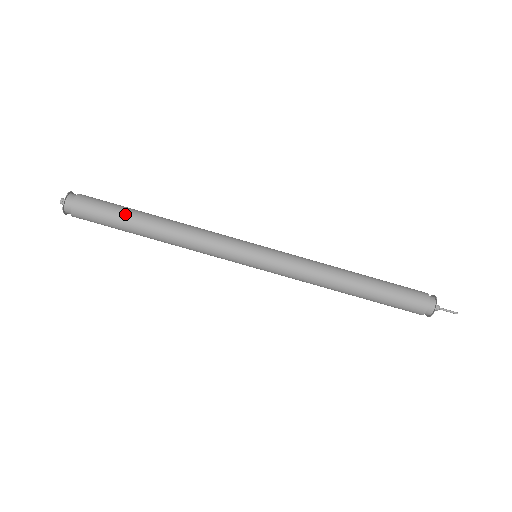
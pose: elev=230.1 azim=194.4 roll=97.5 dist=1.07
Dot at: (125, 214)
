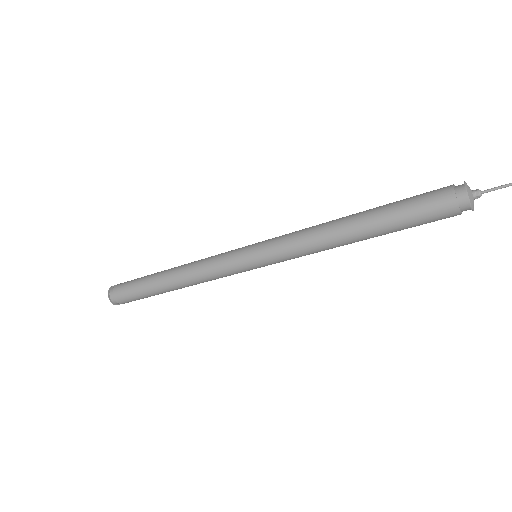
Dot at: (147, 291)
